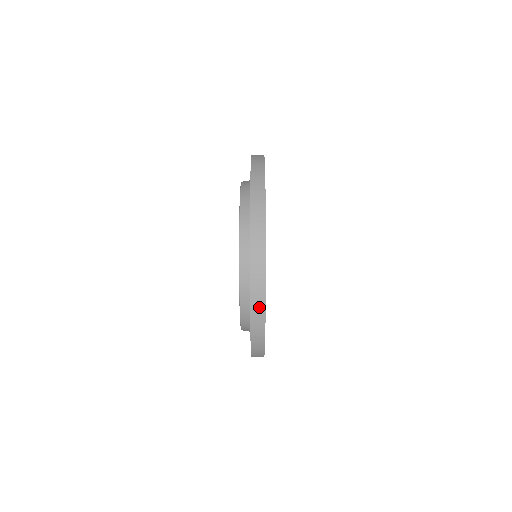
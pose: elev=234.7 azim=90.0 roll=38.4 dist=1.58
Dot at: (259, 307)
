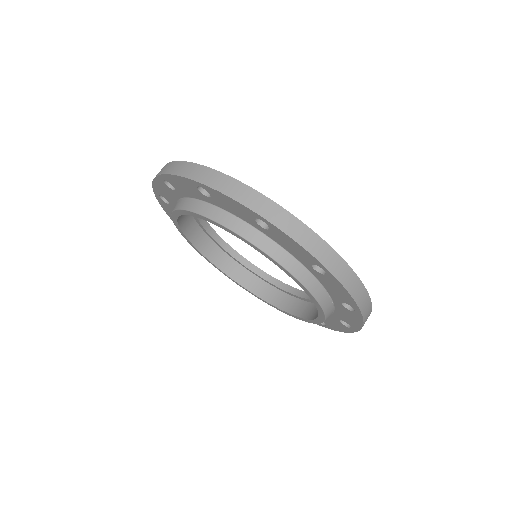
Dot at: (174, 167)
